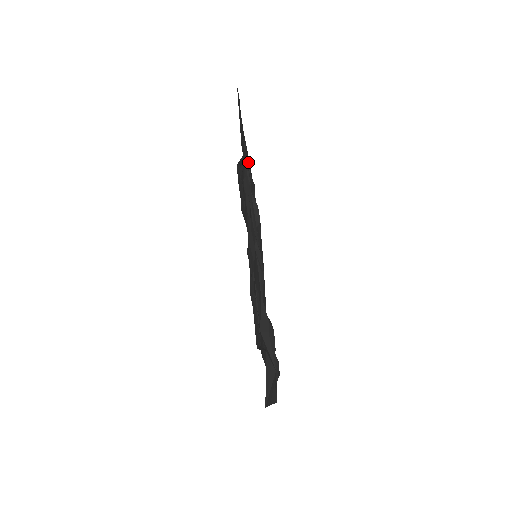
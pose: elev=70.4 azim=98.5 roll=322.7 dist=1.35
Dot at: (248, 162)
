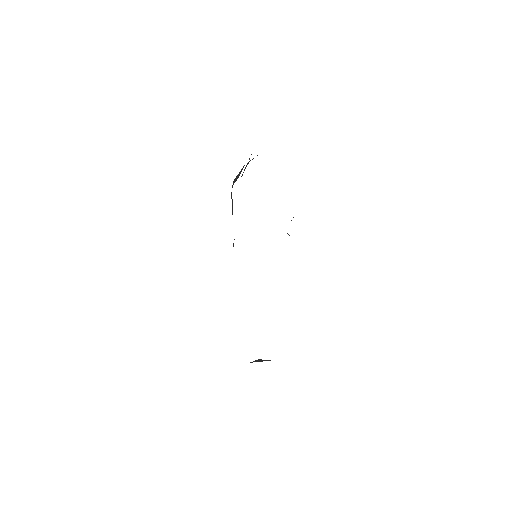
Dot at: occluded
